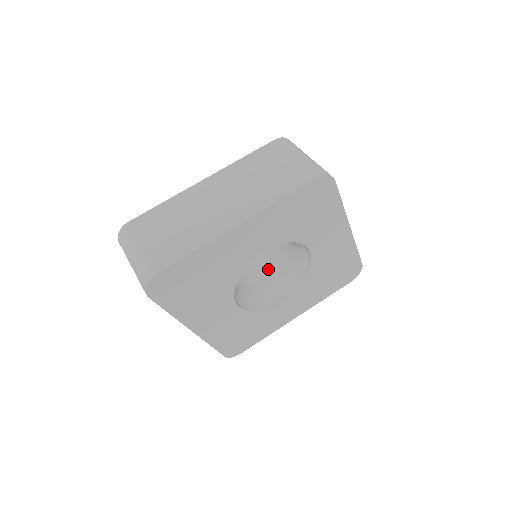
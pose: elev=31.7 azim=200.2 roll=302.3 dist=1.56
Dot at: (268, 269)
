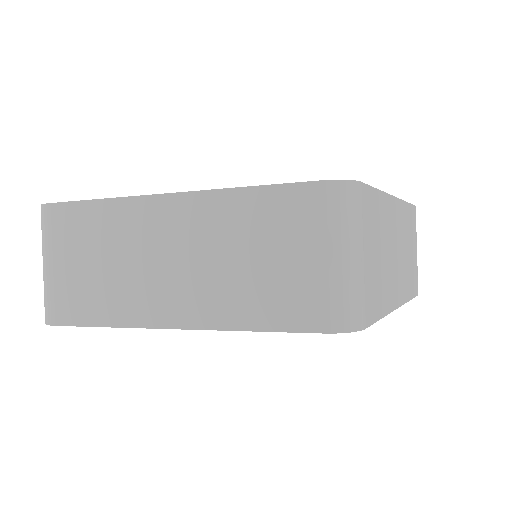
Dot at: occluded
